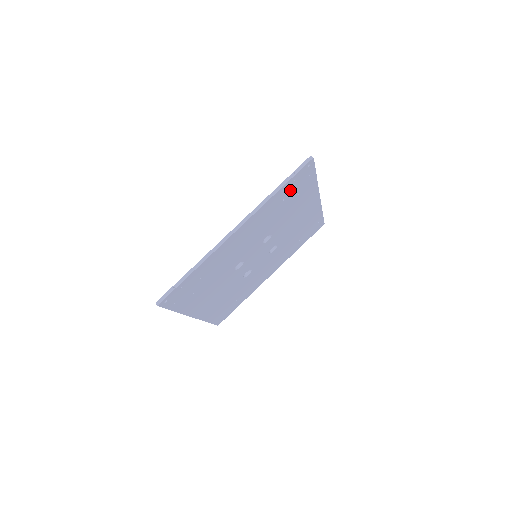
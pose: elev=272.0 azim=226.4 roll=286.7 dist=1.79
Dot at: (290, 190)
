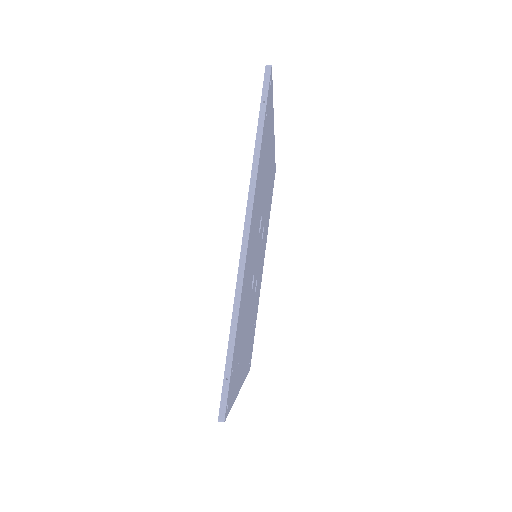
Dot at: (265, 134)
